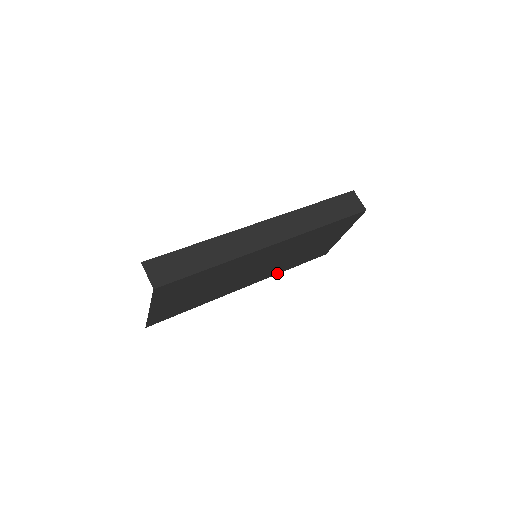
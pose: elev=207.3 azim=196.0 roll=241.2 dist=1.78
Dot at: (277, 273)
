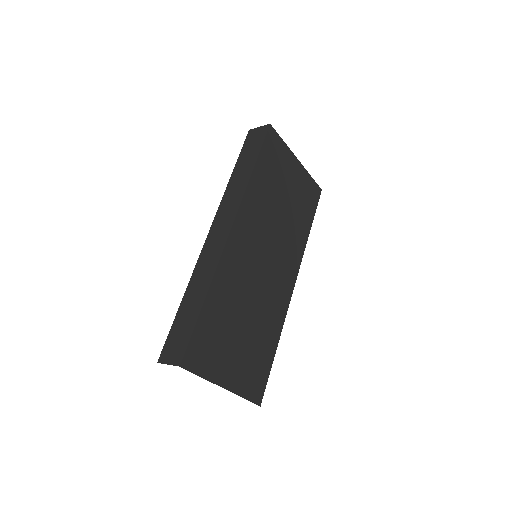
Dot at: (303, 247)
